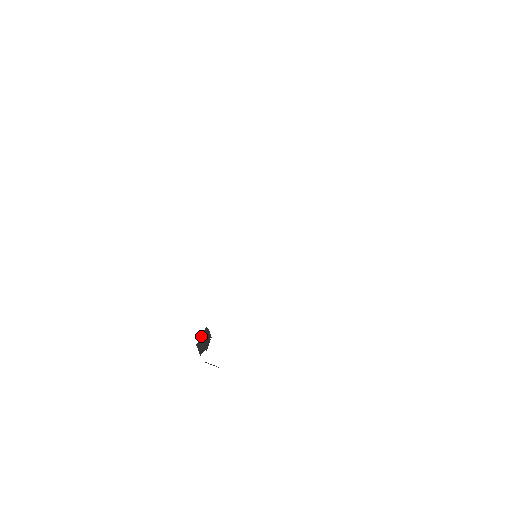
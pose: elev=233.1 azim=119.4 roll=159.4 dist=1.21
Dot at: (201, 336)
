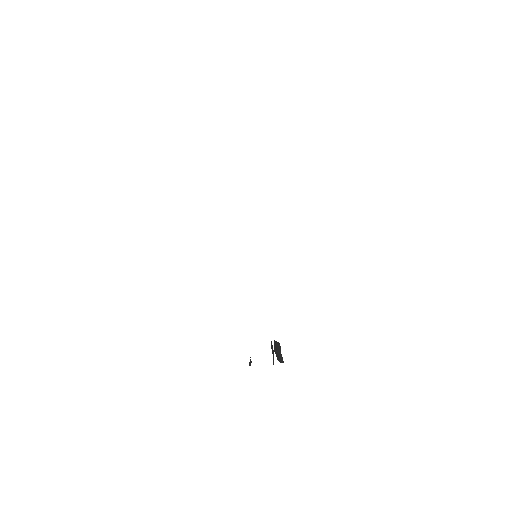
Dot at: occluded
